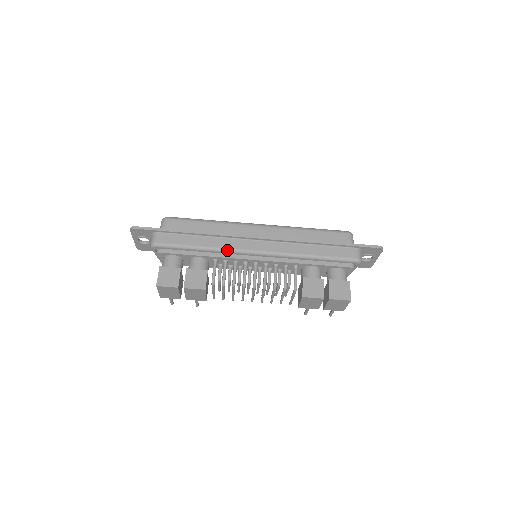
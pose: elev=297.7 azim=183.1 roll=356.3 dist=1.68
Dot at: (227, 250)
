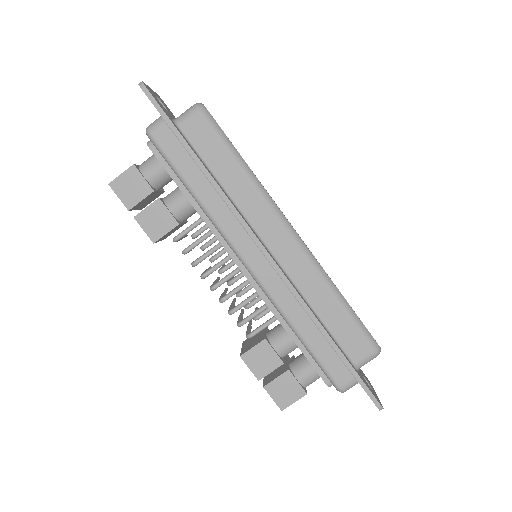
Dot at: (218, 228)
